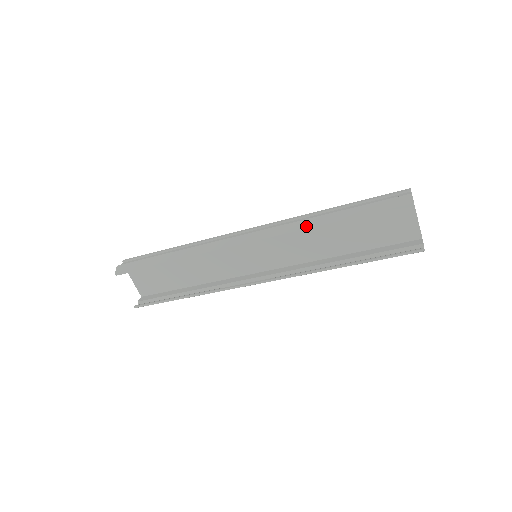
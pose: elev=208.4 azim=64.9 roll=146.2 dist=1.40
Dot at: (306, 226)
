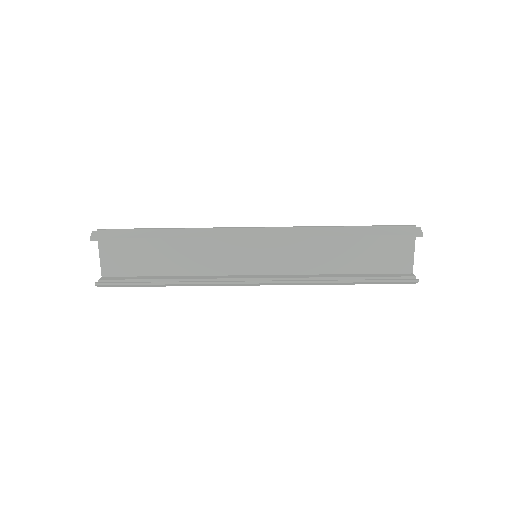
Dot at: (323, 233)
